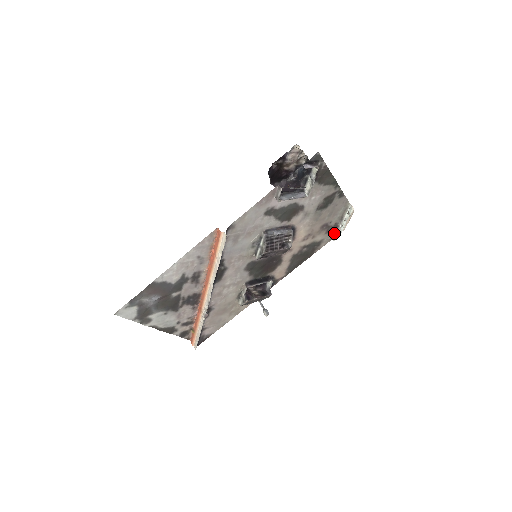
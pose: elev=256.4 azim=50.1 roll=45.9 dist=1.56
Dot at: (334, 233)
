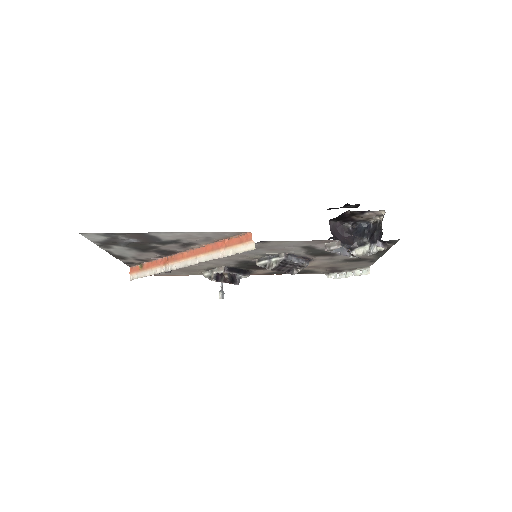
Dot at: (333, 272)
